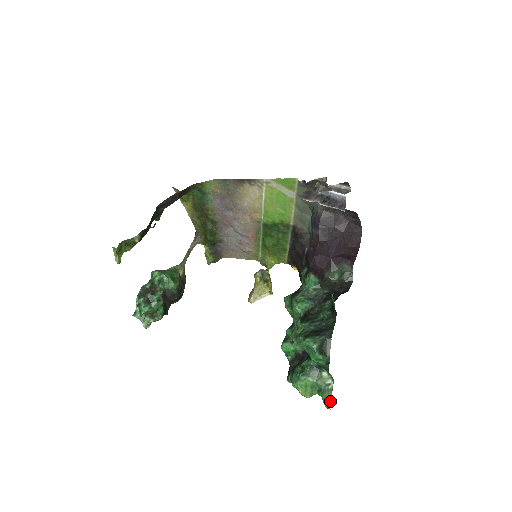
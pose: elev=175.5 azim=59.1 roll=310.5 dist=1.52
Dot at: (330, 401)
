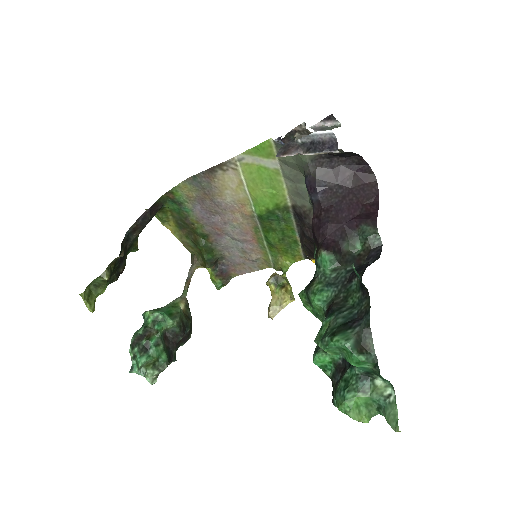
Dot at: (397, 420)
